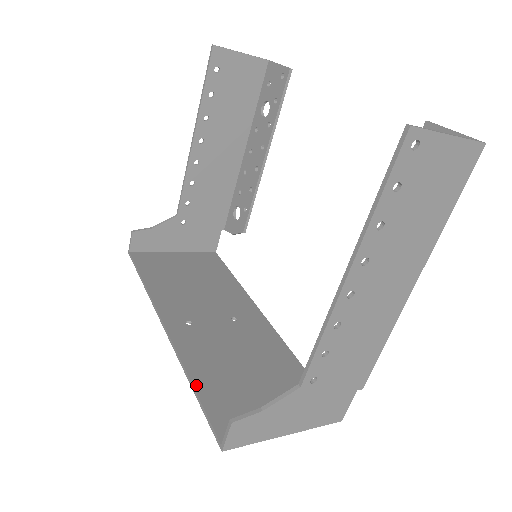
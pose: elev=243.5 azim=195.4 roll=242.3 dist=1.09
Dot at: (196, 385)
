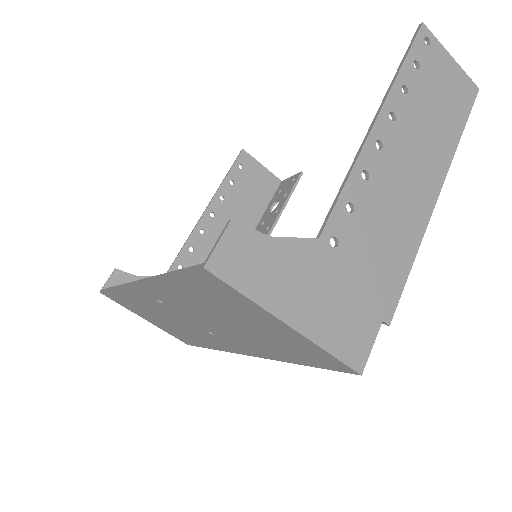
Dot at: occluded
